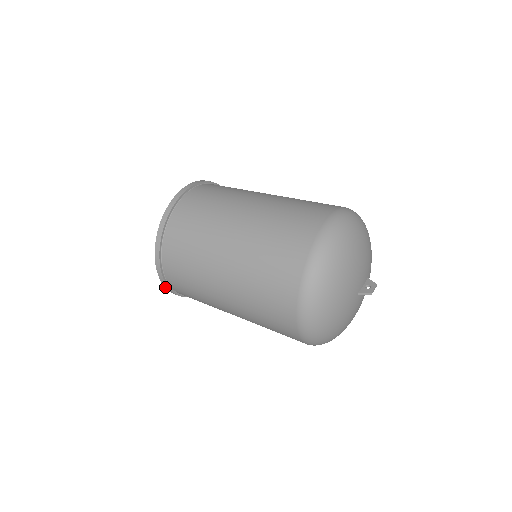
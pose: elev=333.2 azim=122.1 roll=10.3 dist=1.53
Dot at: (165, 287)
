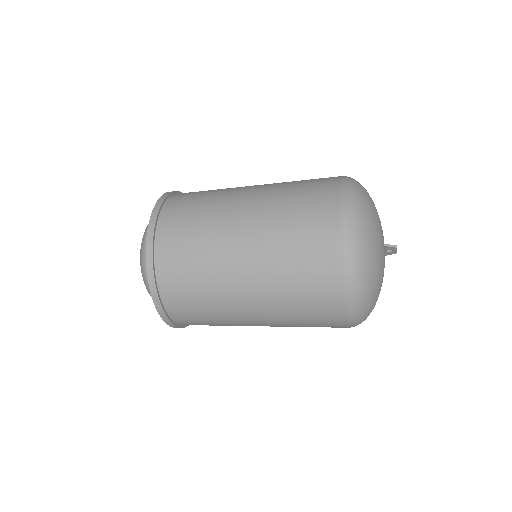
Dot at: (146, 260)
